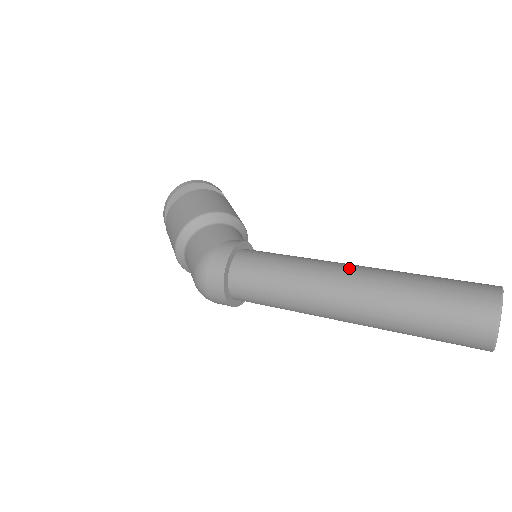
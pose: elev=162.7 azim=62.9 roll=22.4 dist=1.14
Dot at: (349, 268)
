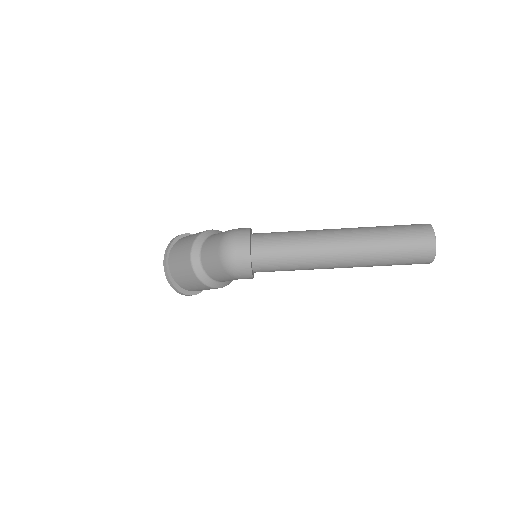
Dot at: occluded
